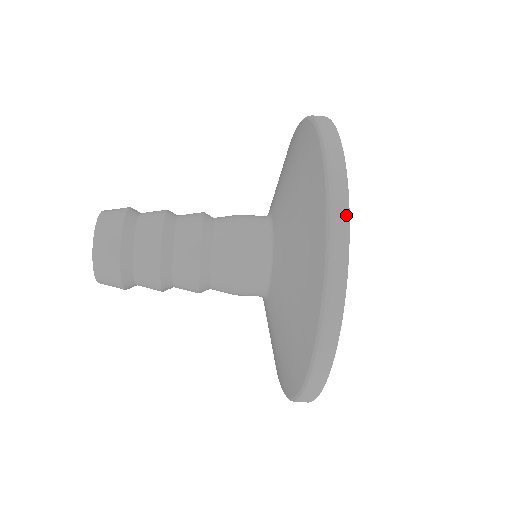
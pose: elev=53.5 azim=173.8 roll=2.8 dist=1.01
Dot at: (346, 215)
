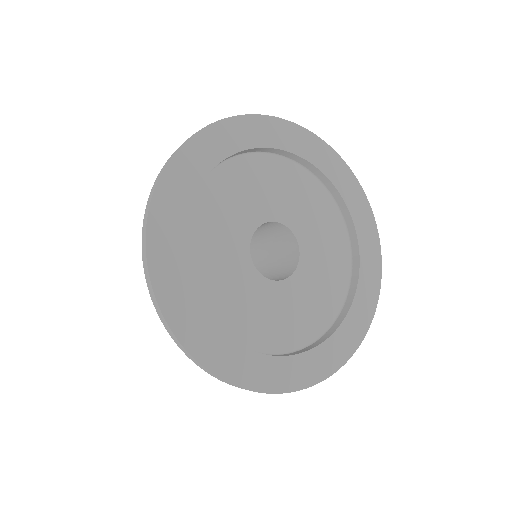
Dot at: (167, 163)
